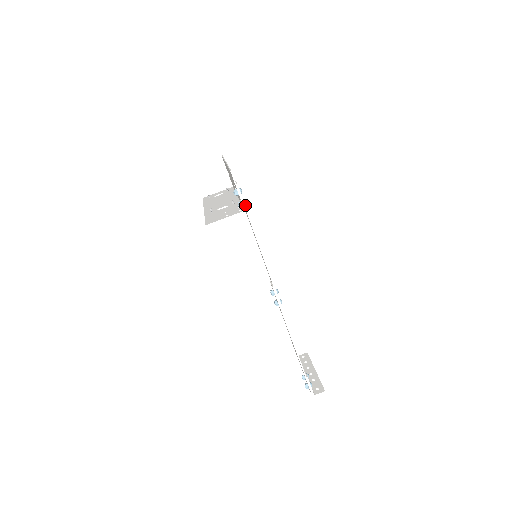
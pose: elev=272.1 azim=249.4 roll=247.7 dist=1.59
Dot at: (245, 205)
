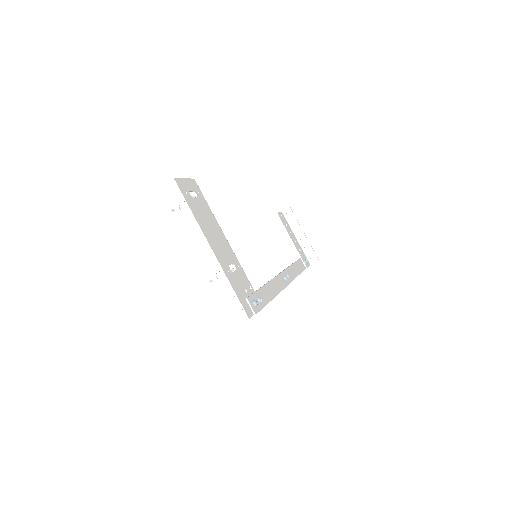
Dot at: (261, 302)
